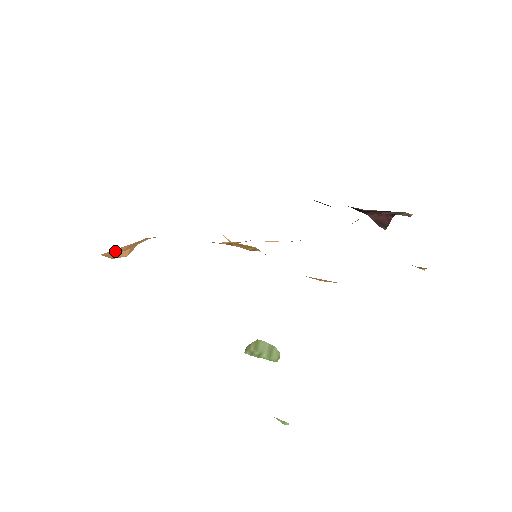
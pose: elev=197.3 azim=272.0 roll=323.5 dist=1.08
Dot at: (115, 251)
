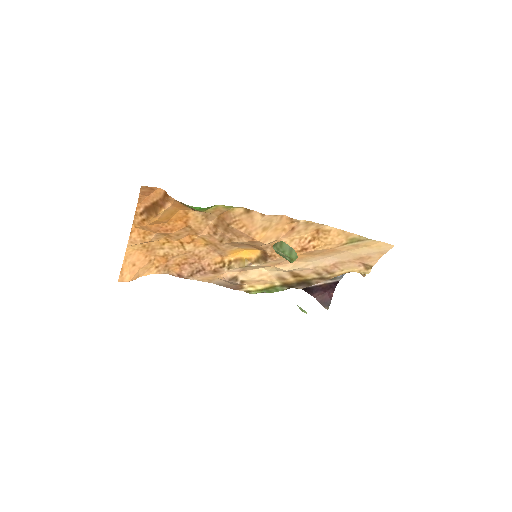
Dot at: (134, 256)
